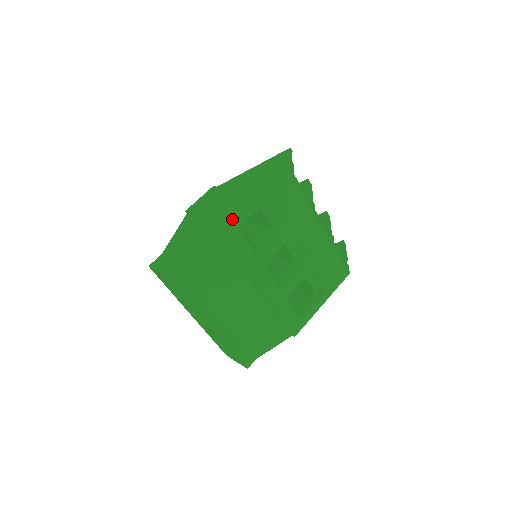
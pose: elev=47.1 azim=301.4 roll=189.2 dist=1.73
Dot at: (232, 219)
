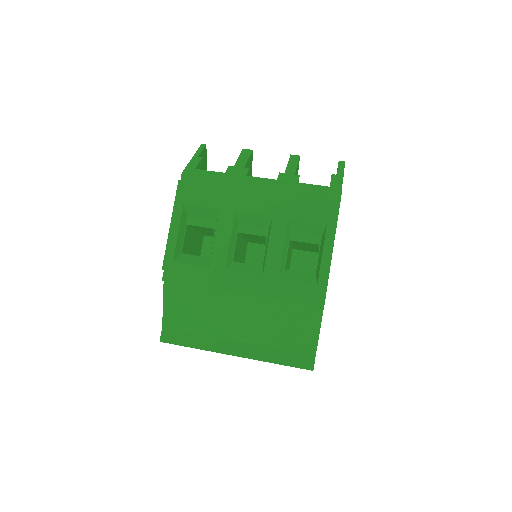
Dot at: occluded
